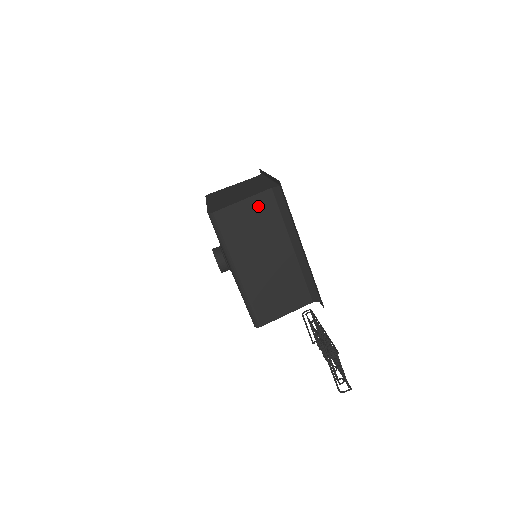
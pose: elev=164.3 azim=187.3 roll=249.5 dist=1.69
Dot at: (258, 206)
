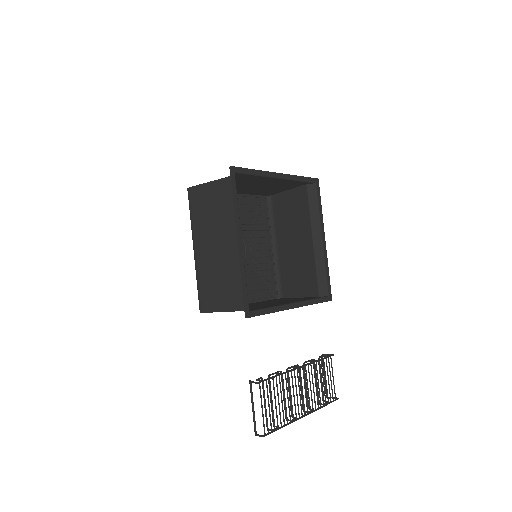
Dot at: (221, 191)
